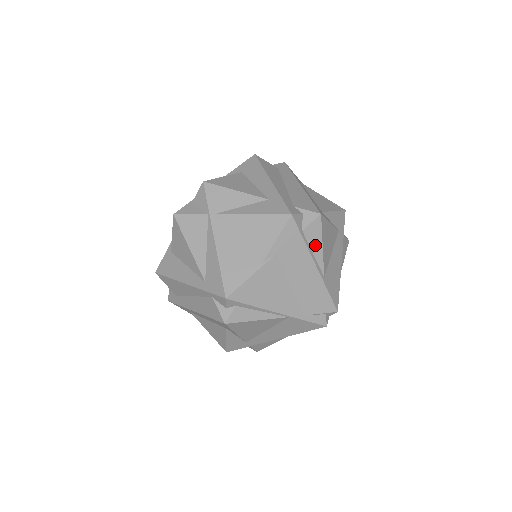
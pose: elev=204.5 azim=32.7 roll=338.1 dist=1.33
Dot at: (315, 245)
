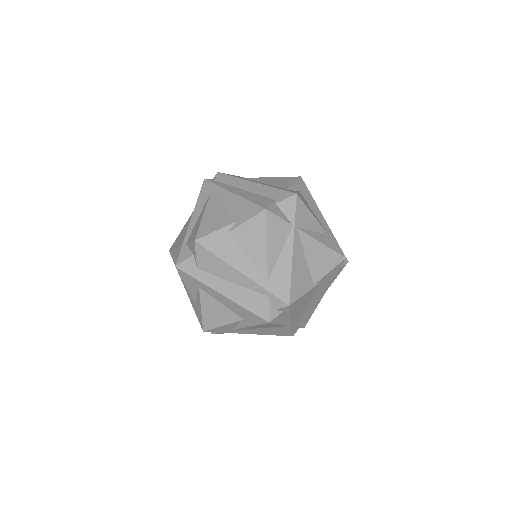
Dot at: occluded
